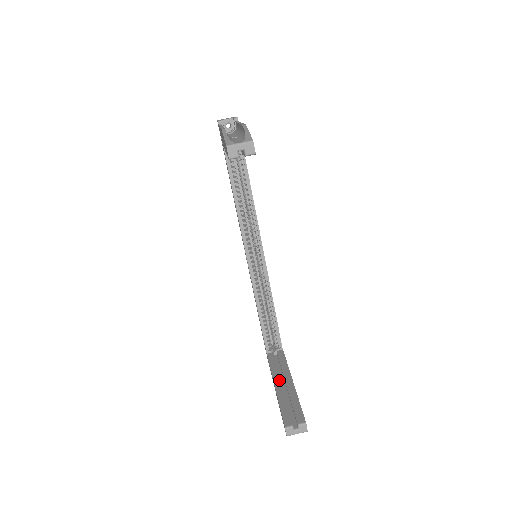
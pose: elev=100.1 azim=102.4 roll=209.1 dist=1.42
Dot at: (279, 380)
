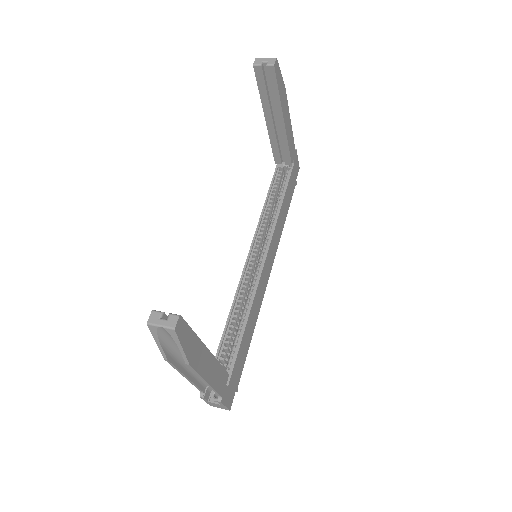
Dot at: occluded
